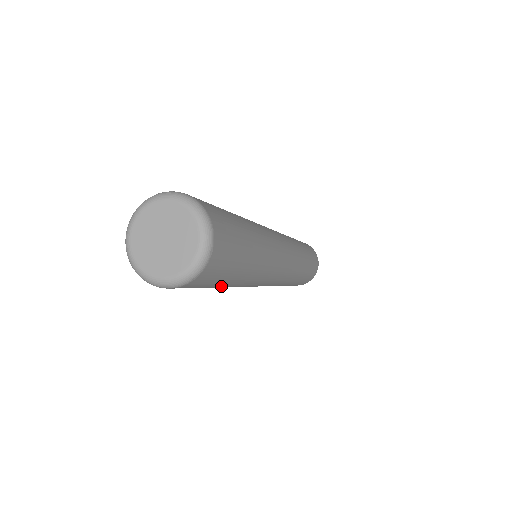
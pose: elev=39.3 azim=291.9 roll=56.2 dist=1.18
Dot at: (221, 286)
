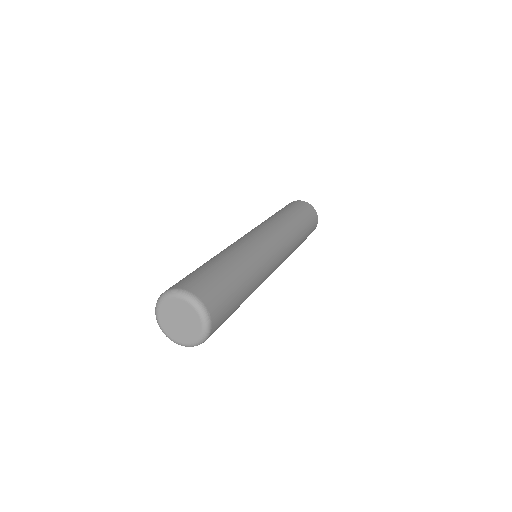
Dot at: occluded
